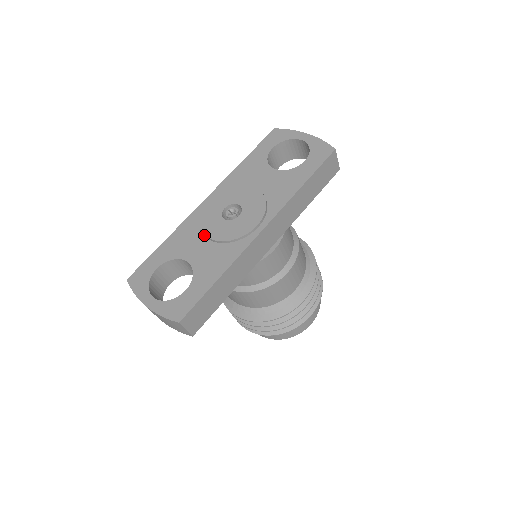
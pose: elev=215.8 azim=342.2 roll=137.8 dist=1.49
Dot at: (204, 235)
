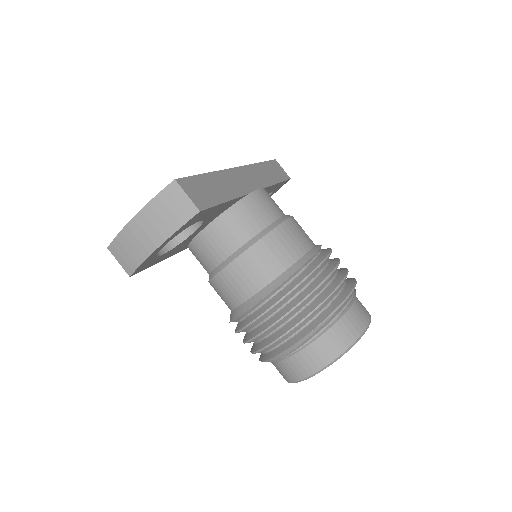
Dot at: occluded
